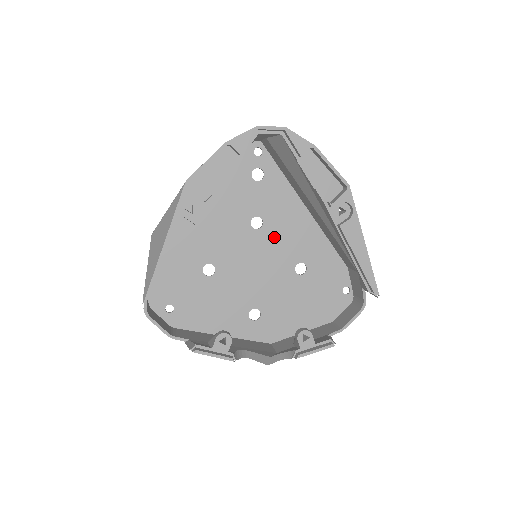
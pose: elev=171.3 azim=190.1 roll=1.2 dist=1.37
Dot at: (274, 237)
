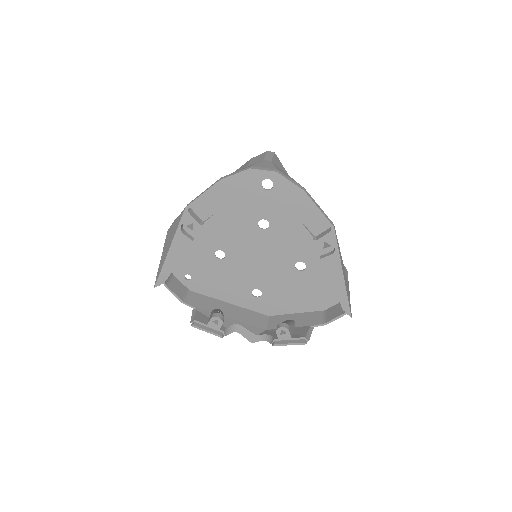
Dot at: (278, 238)
